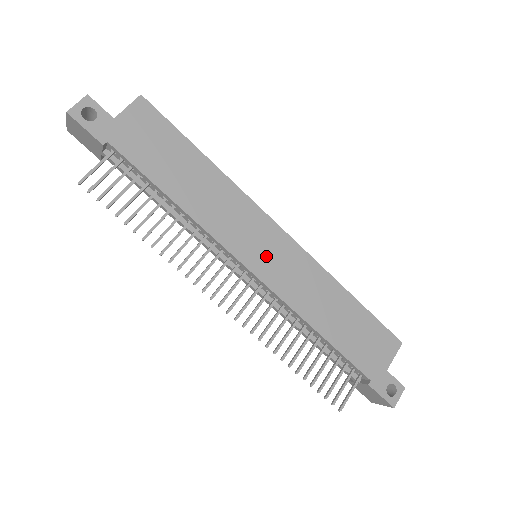
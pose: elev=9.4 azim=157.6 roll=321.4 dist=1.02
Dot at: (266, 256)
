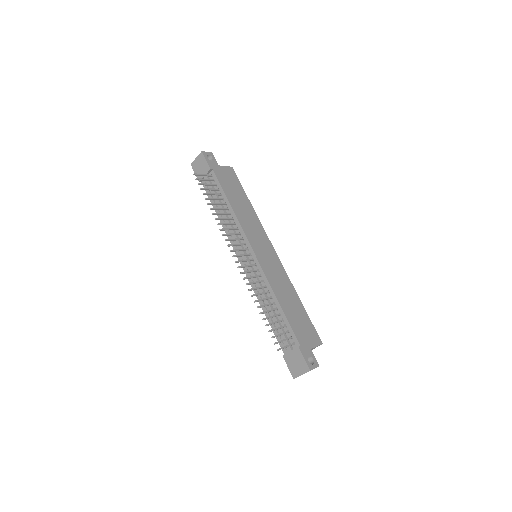
Dot at: (263, 253)
